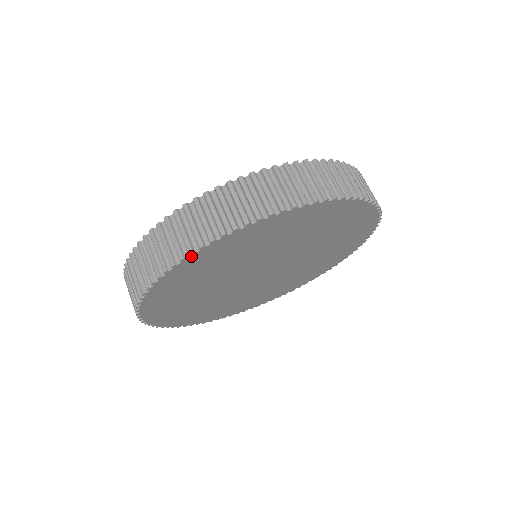
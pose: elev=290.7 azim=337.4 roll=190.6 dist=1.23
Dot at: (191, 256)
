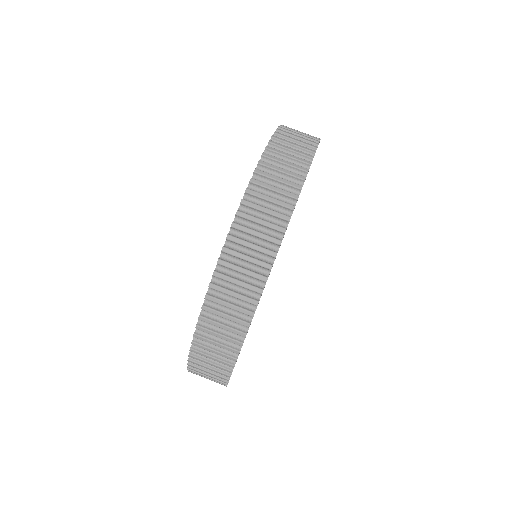
Dot at: occluded
